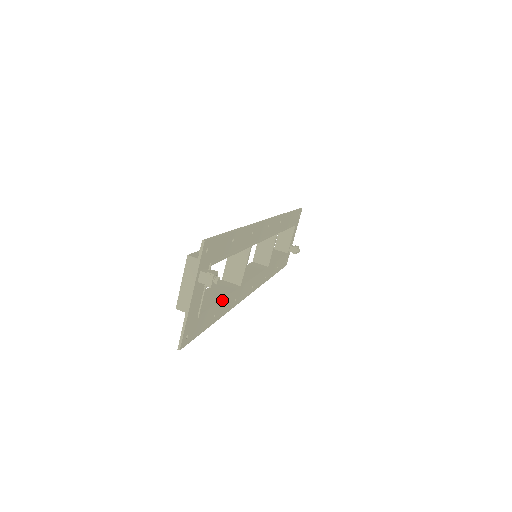
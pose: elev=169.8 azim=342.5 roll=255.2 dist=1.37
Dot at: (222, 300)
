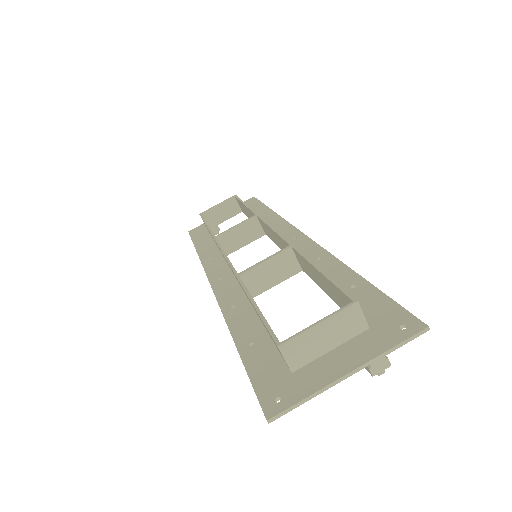
Dot at: occluded
